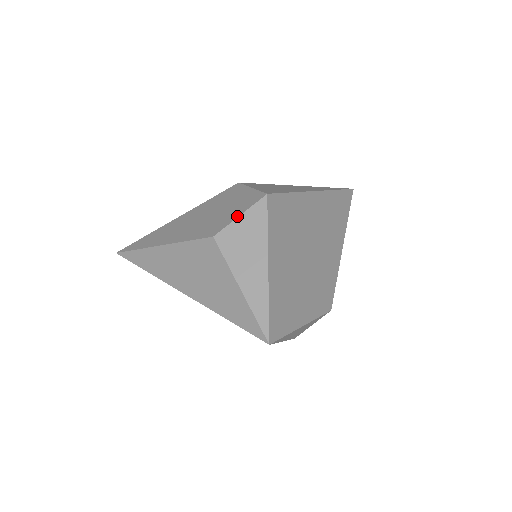
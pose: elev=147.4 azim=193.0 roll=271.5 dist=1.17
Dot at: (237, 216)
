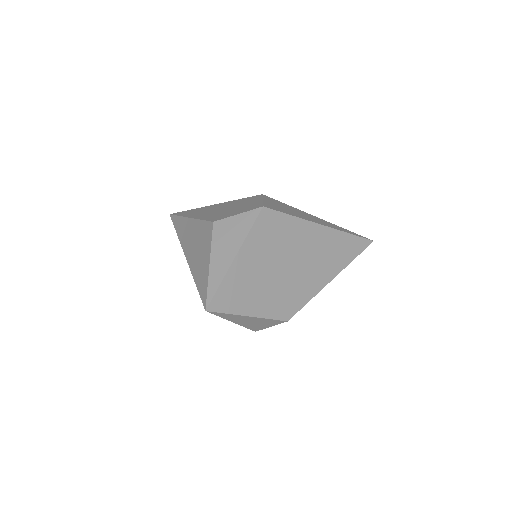
Dot at: (236, 214)
